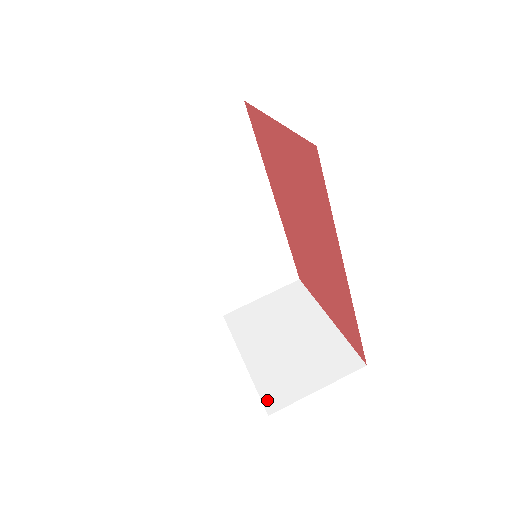
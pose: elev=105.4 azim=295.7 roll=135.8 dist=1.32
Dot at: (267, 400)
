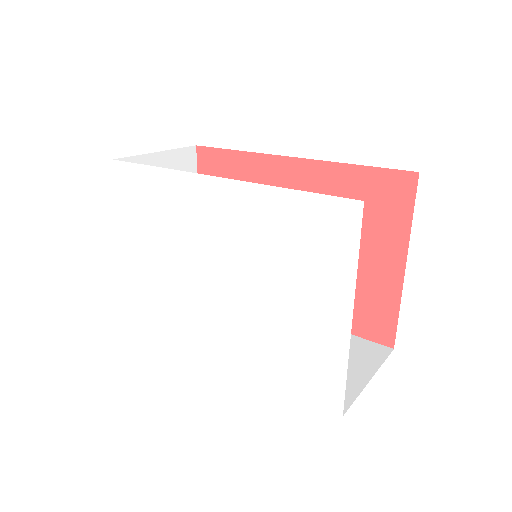
Dot at: occluded
